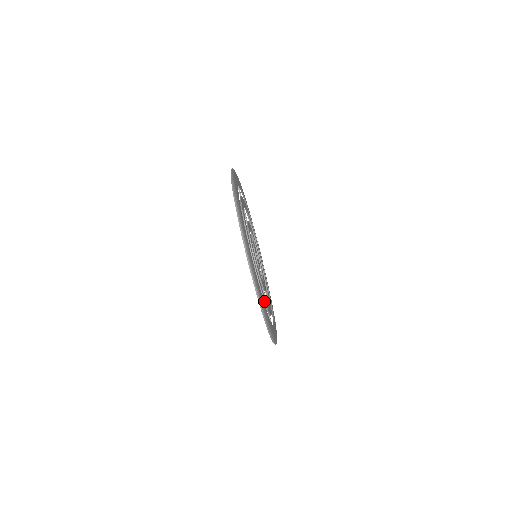
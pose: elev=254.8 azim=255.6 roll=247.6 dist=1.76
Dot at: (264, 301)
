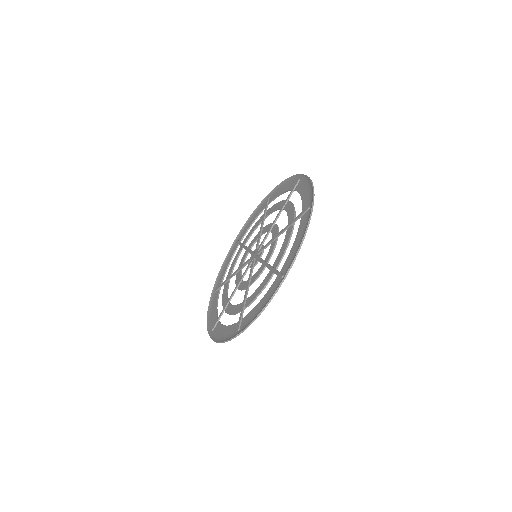
Dot at: occluded
